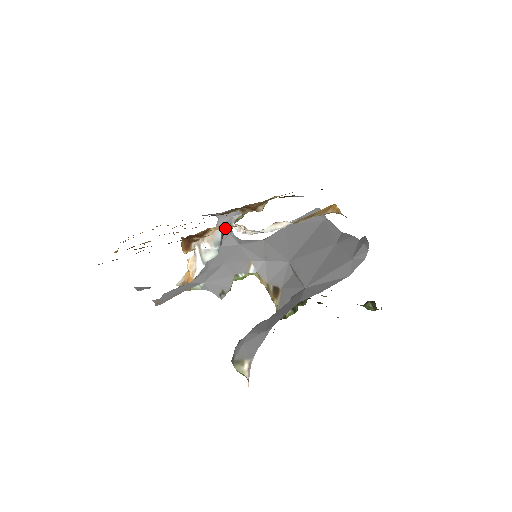
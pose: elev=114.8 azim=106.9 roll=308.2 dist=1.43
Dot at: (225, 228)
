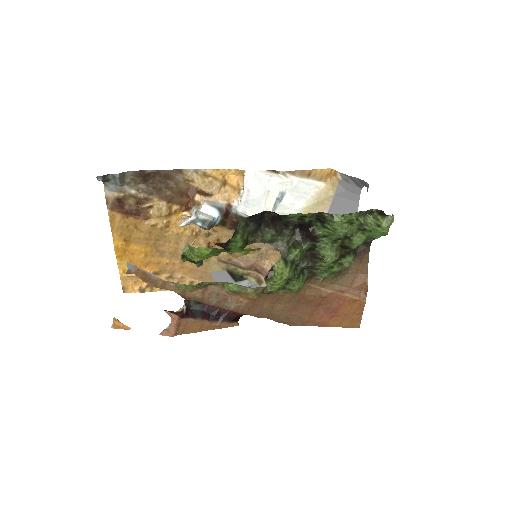
Dot at: (228, 209)
